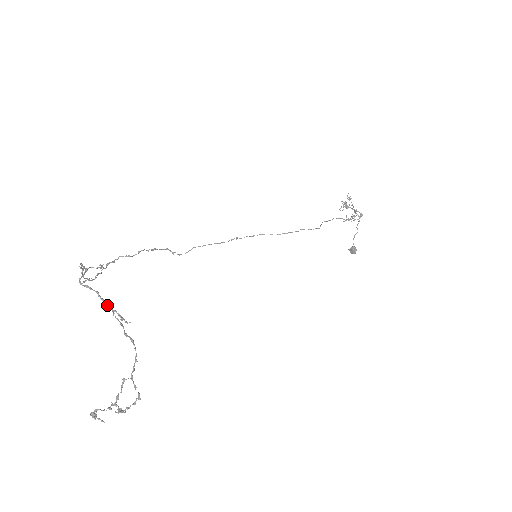
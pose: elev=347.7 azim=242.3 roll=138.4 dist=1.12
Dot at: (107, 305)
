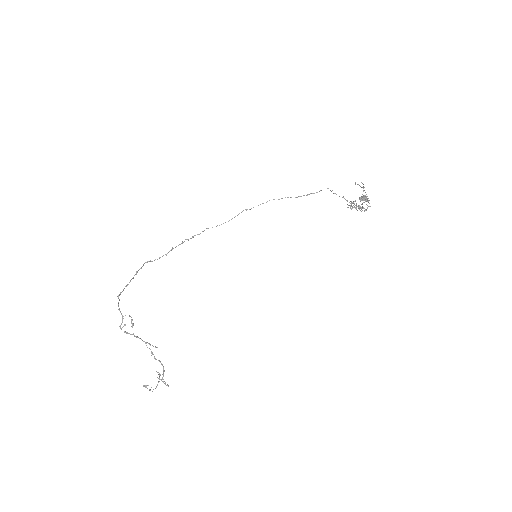
Dot at: occluded
